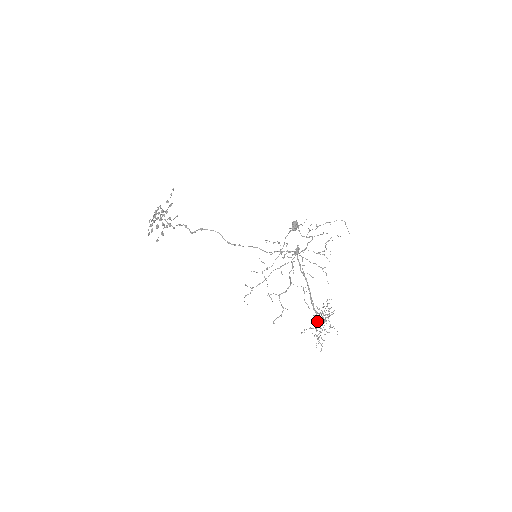
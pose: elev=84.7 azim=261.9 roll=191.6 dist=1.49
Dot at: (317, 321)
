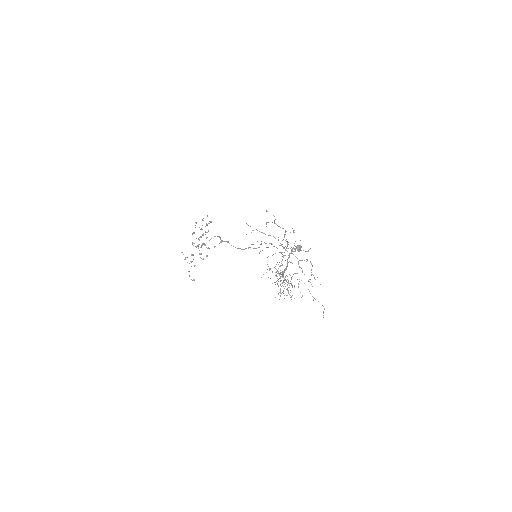
Dot at: occluded
